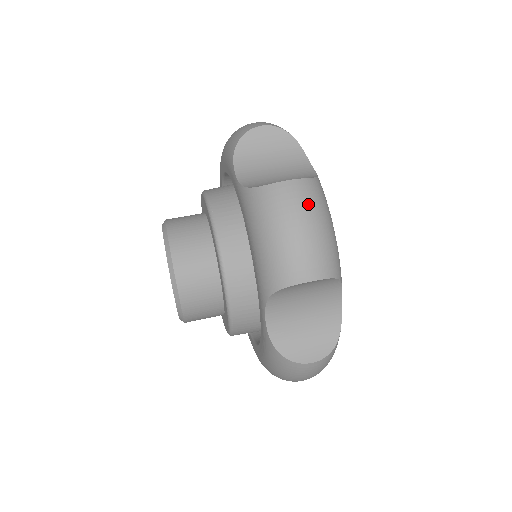
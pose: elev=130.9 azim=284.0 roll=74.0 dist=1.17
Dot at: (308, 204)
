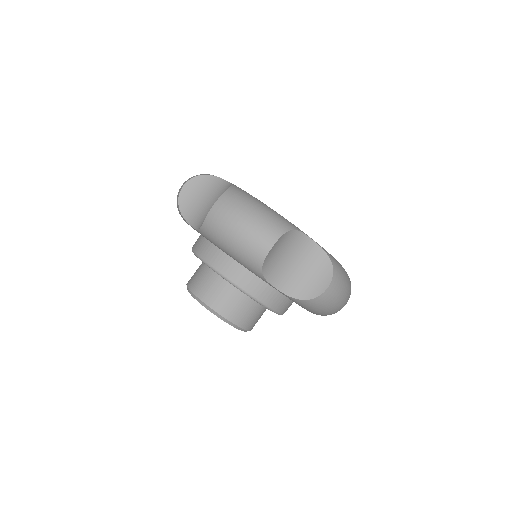
Dot at: (341, 288)
